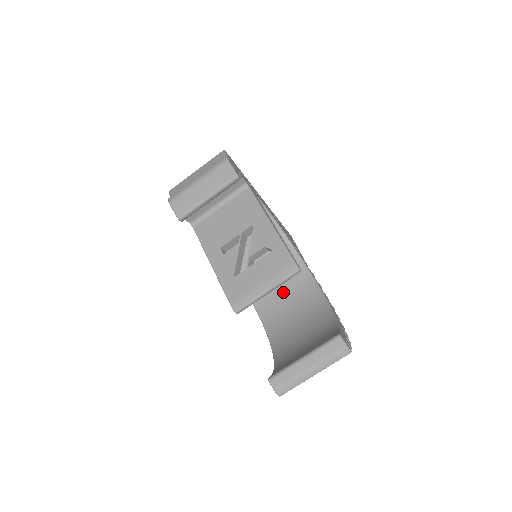
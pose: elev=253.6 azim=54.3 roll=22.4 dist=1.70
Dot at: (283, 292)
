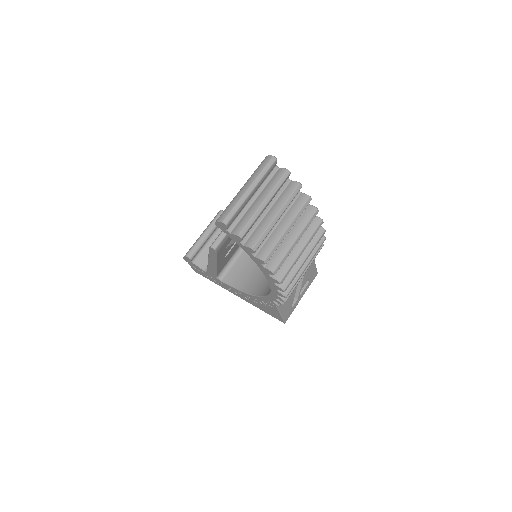
Dot at: occluded
